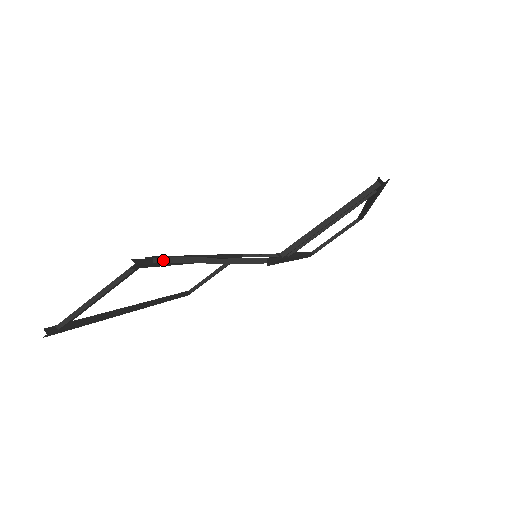
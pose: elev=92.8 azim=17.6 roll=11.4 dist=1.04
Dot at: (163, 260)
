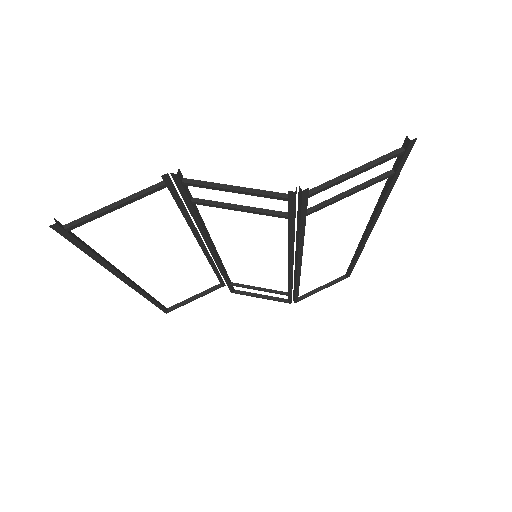
Dot at: (192, 181)
